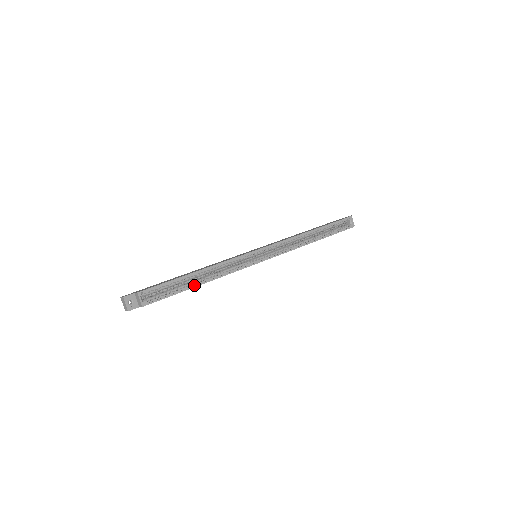
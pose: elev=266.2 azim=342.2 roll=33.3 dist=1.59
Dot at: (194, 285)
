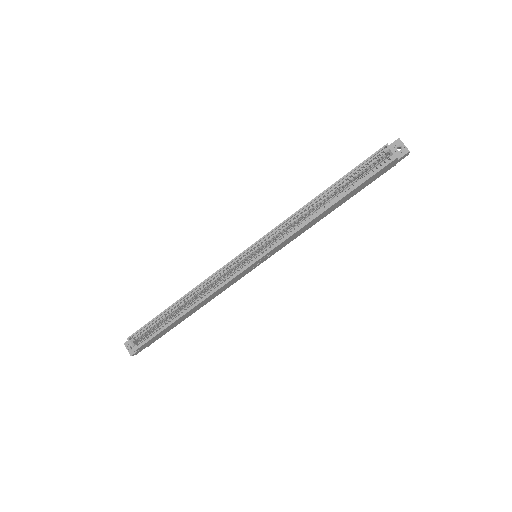
Dot at: (179, 316)
